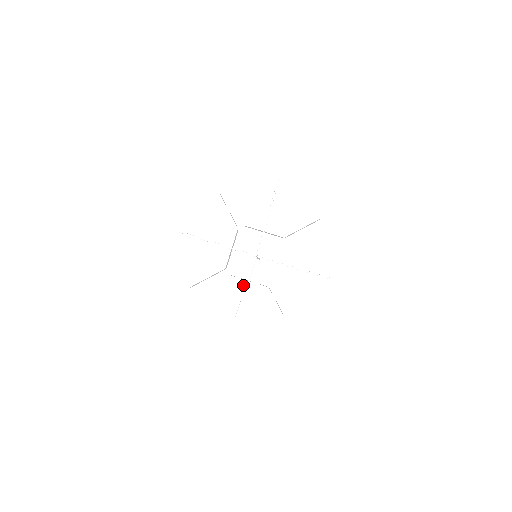
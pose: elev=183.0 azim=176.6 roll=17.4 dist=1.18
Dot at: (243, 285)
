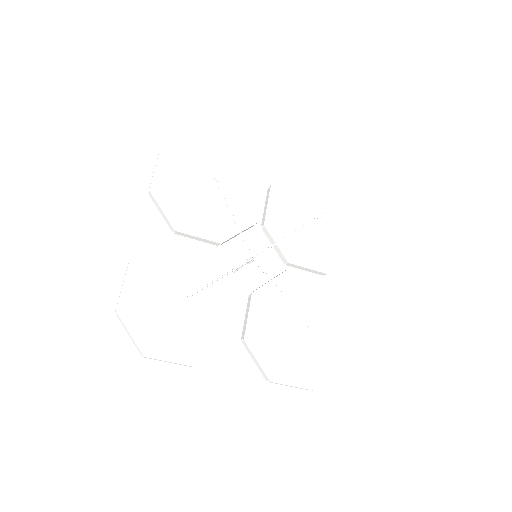
Dot at: (226, 270)
